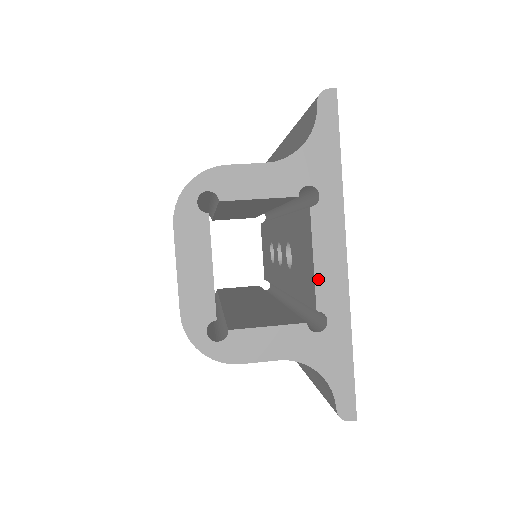
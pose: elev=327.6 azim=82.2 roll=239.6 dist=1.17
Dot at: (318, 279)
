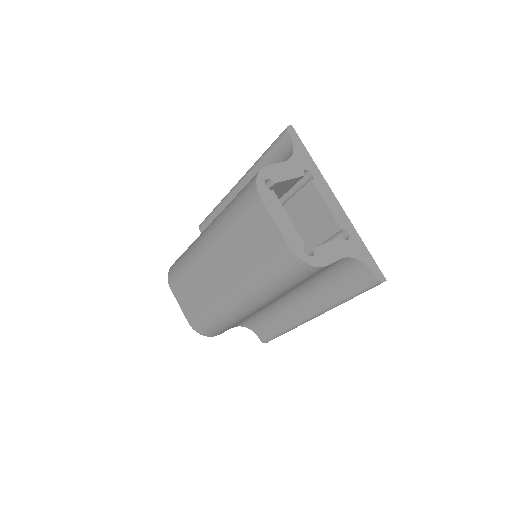
Dot at: (333, 213)
